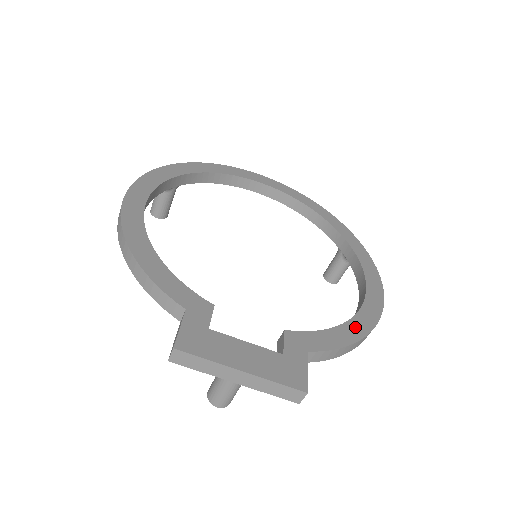
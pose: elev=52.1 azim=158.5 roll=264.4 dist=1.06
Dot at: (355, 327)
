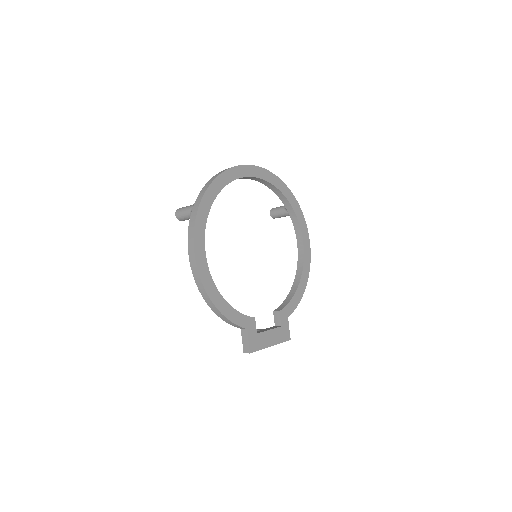
Dot at: (301, 287)
